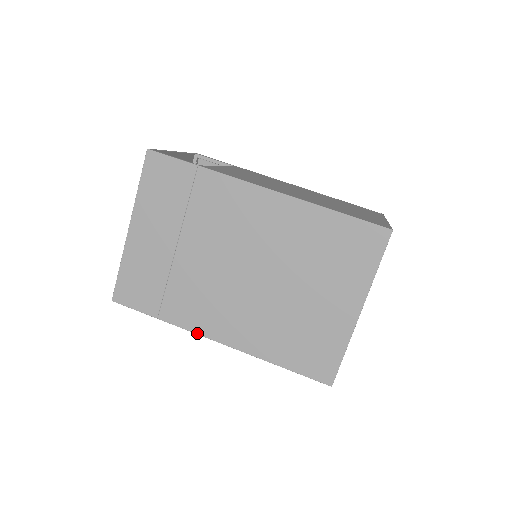
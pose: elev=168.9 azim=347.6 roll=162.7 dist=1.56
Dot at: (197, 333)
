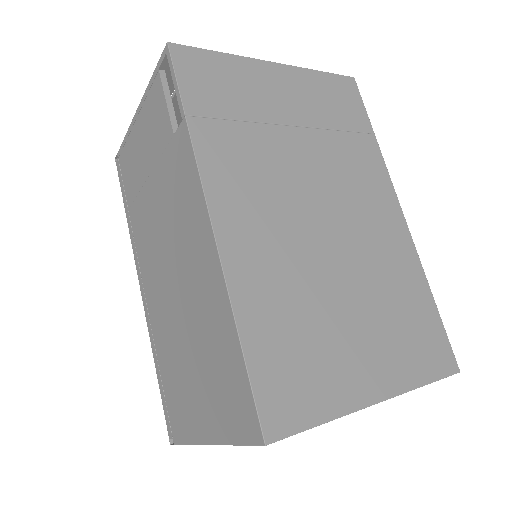
Dot at: (204, 183)
